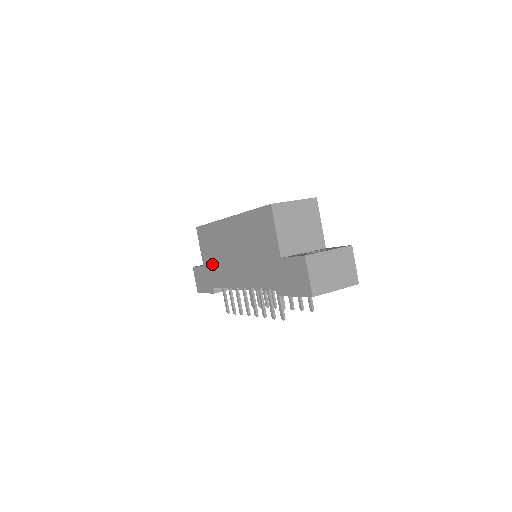
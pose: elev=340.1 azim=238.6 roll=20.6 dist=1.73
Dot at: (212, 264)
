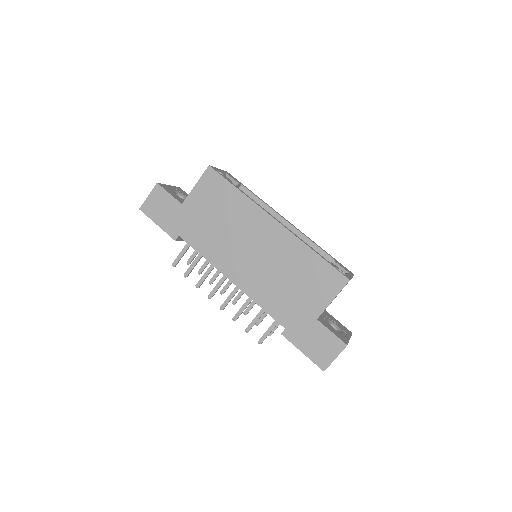
Dot at: (202, 220)
